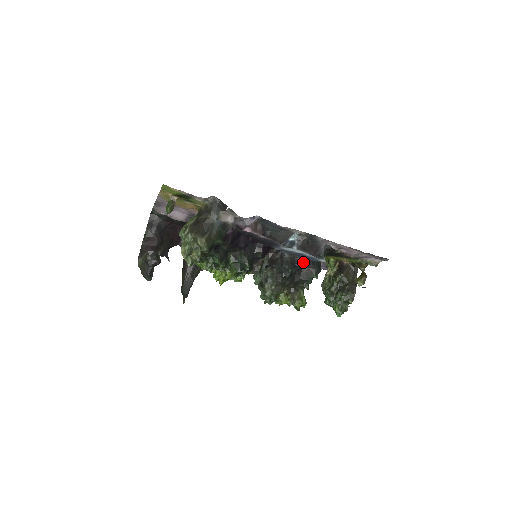
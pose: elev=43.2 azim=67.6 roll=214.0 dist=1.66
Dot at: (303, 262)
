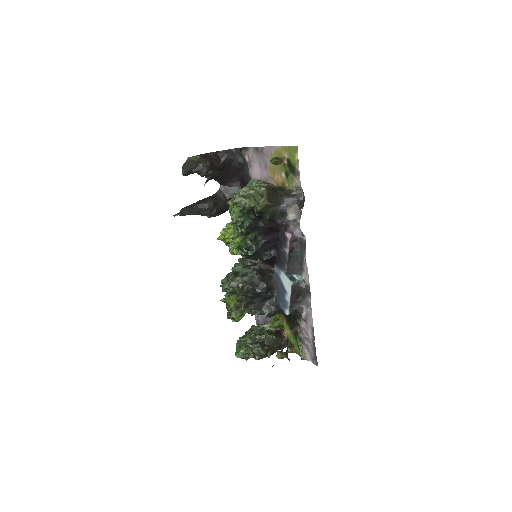
Dot at: (272, 298)
